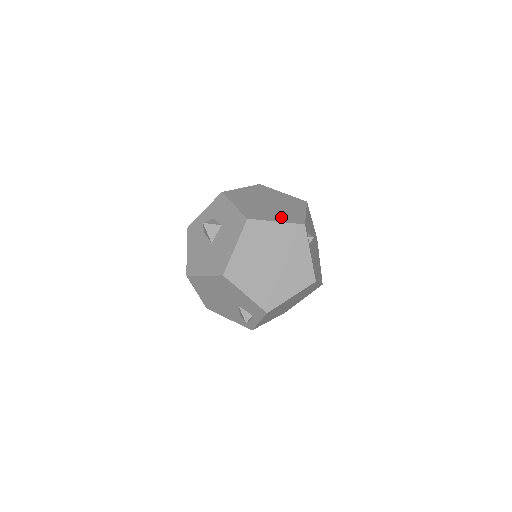
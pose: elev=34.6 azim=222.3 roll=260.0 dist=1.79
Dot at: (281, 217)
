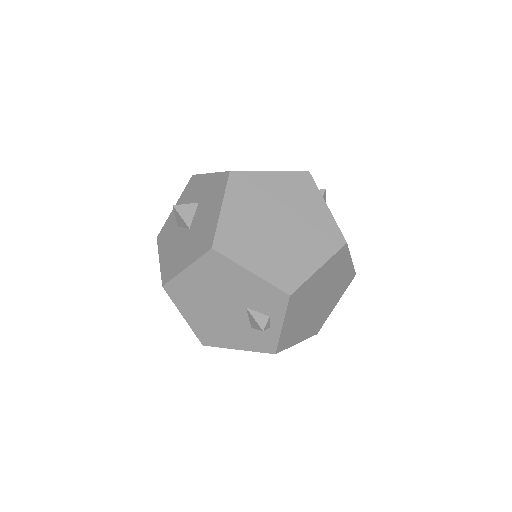
Dot at: occluded
